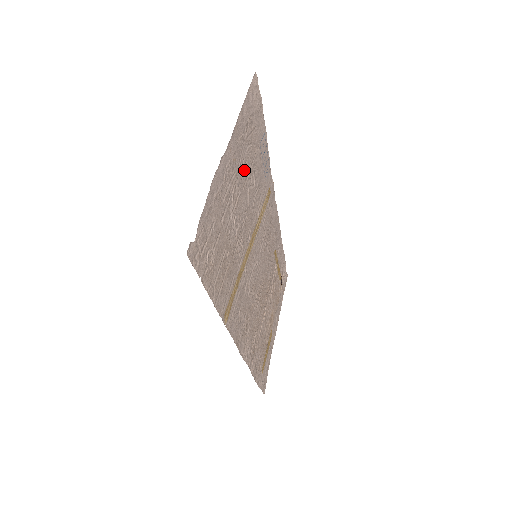
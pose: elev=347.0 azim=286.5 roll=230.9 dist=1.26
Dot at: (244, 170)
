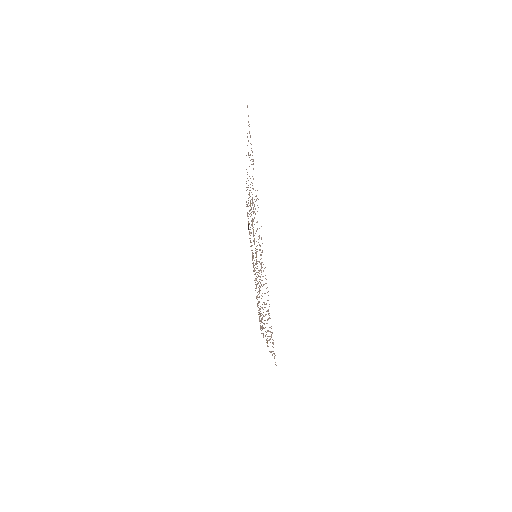
Dot at: (255, 214)
